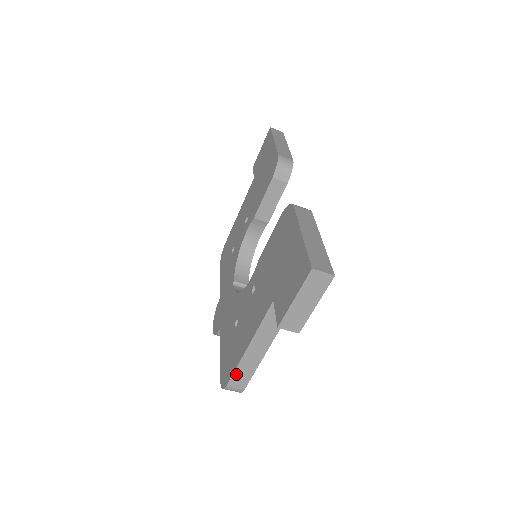
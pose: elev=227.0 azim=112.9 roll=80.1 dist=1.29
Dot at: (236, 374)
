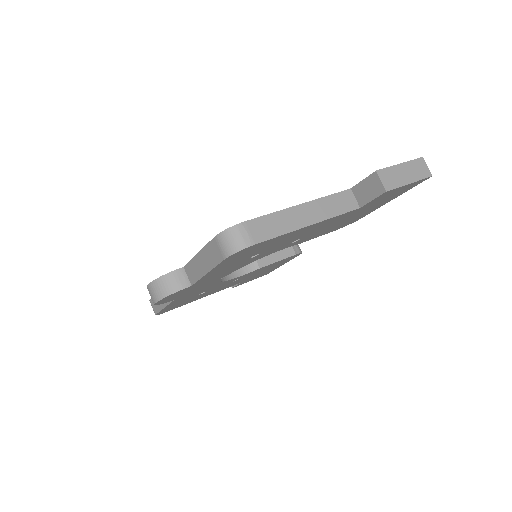
Dot at: (264, 219)
